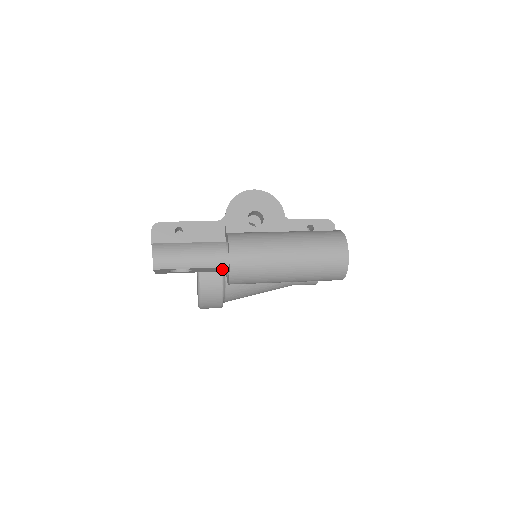
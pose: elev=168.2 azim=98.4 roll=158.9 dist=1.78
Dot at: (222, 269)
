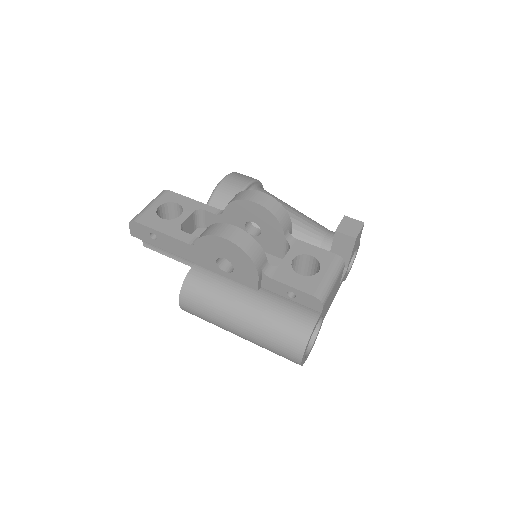
Dot at: occluded
